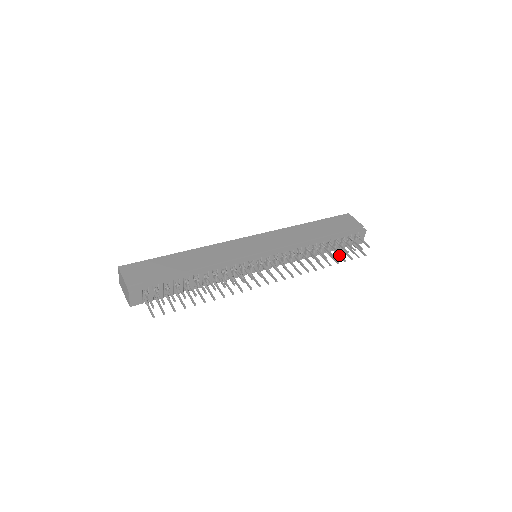
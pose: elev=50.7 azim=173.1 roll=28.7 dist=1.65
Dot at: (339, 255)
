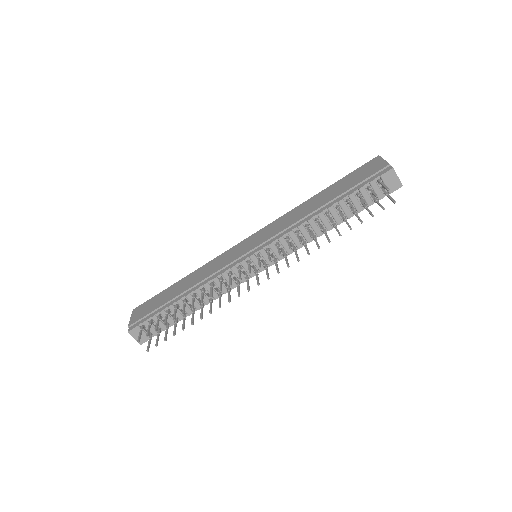
Dot at: occluded
